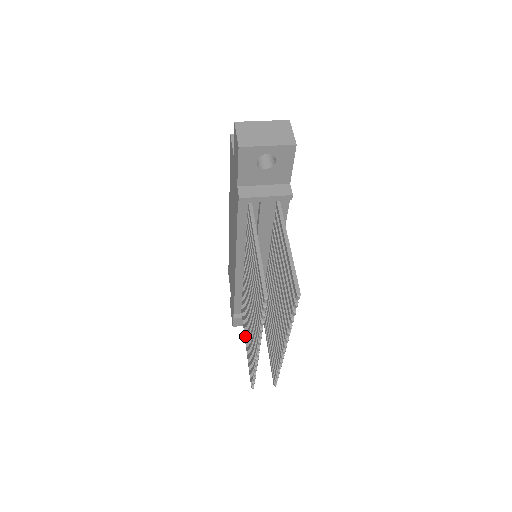
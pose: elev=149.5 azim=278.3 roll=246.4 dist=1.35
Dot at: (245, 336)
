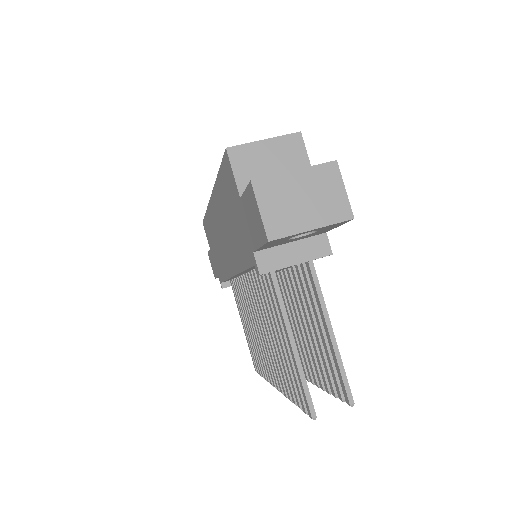
Dot at: (240, 315)
